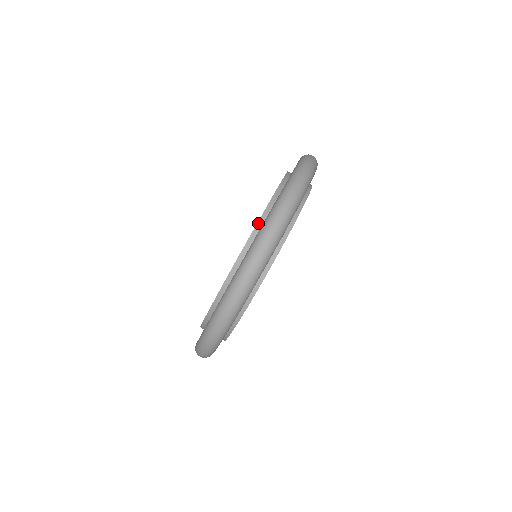
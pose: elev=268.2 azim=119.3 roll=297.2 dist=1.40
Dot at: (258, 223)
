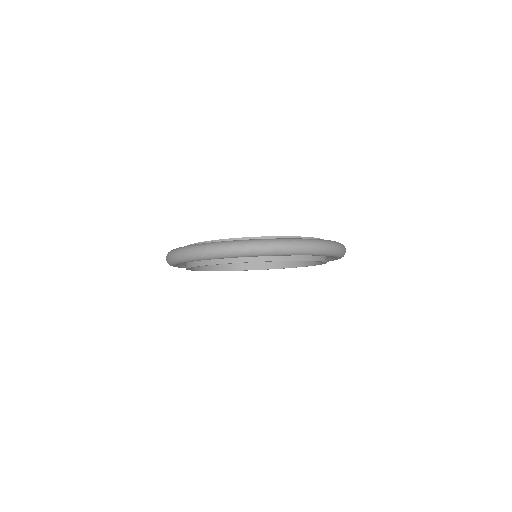
Dot at: (255, 237)
